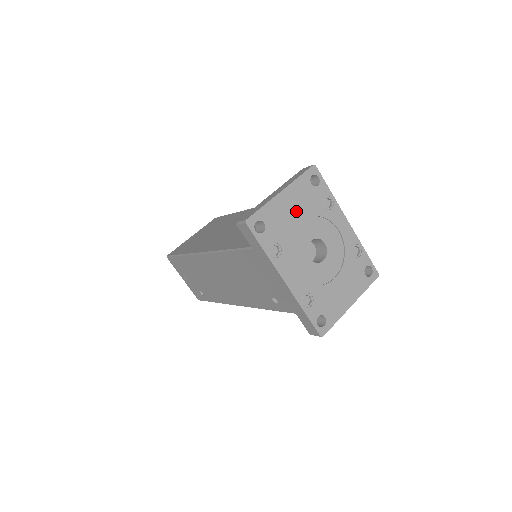
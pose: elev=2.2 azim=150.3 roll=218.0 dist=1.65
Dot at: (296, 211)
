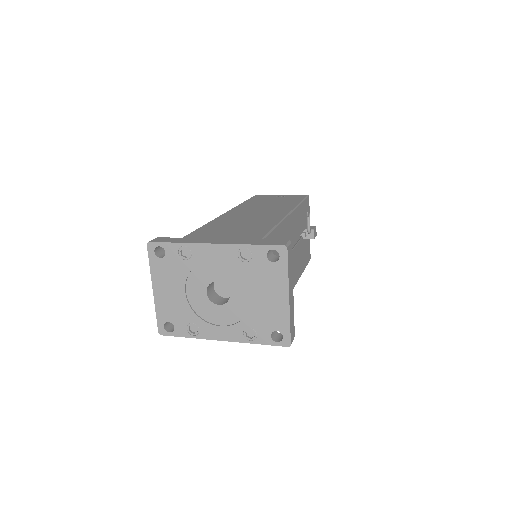
Dot at: (174, 289)
